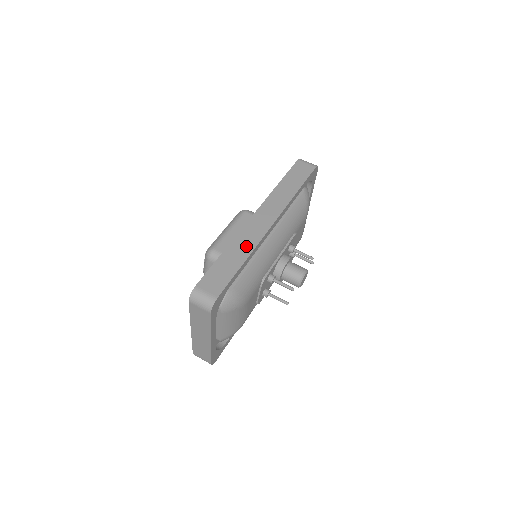
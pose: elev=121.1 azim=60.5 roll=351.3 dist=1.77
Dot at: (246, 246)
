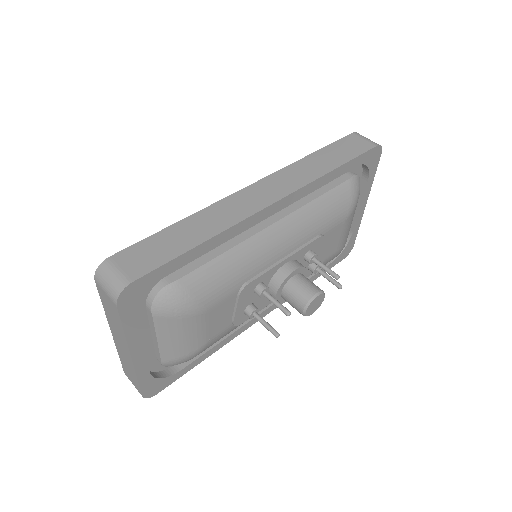
Dot at: (219, 221)
